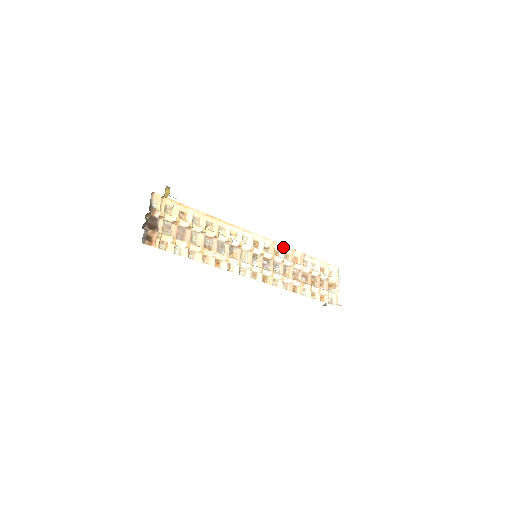
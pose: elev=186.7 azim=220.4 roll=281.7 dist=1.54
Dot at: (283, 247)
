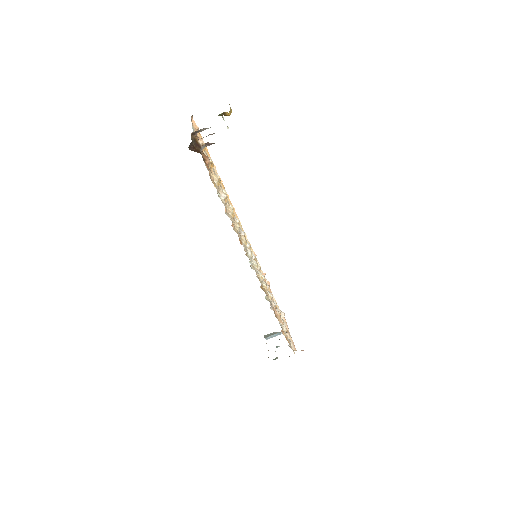
Dot at: occluded
